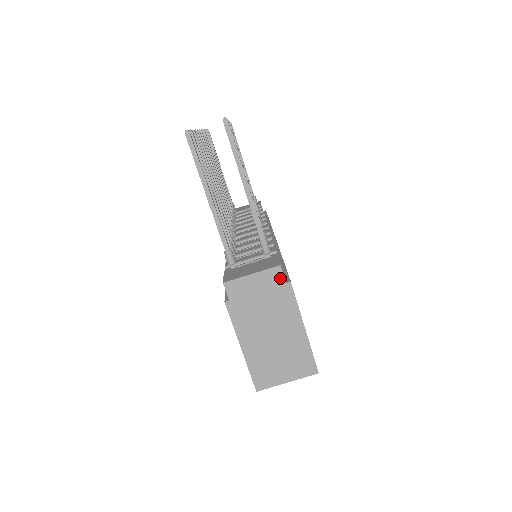
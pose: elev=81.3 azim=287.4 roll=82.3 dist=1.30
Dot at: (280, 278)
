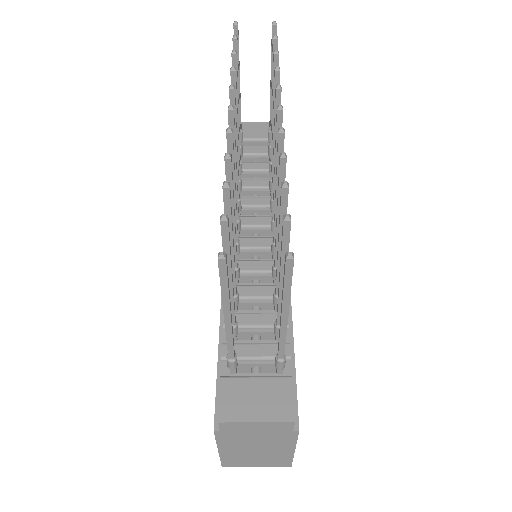
Dot at: (288, 428)
